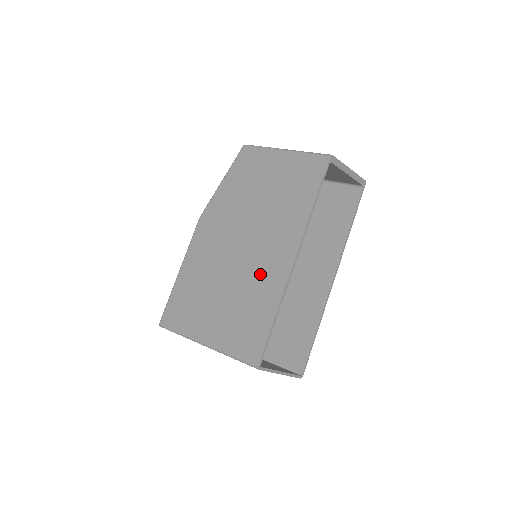
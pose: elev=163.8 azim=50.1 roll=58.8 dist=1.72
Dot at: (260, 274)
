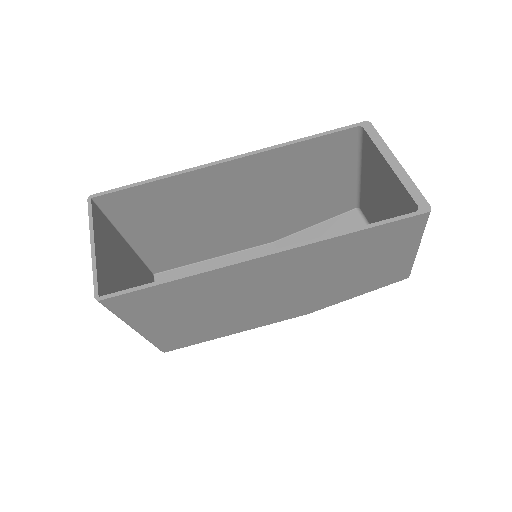
Dot at: (207, 191)
